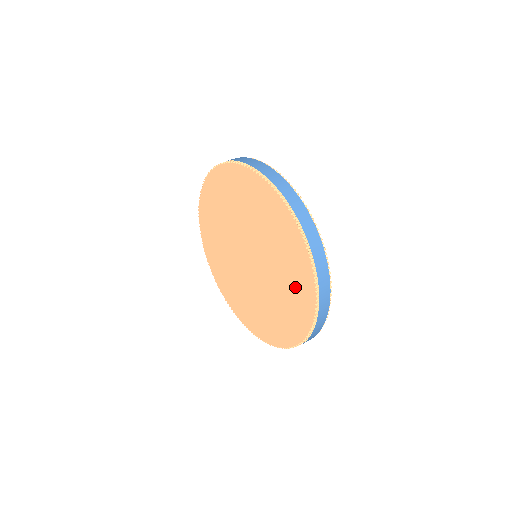
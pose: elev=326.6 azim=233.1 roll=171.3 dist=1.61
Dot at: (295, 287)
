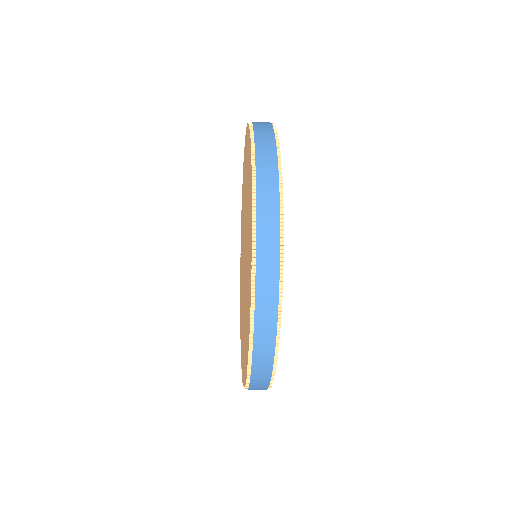
Dot at: (248, 173)
